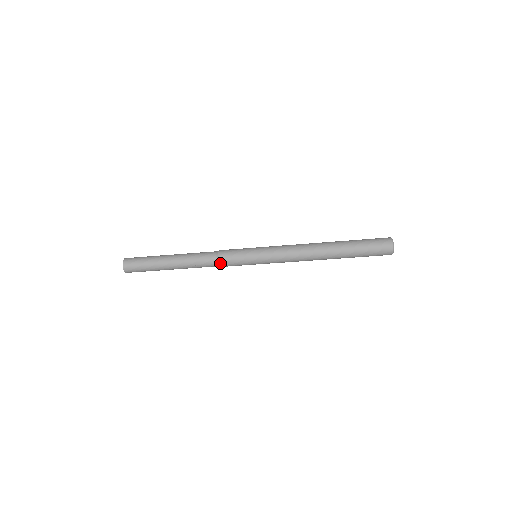
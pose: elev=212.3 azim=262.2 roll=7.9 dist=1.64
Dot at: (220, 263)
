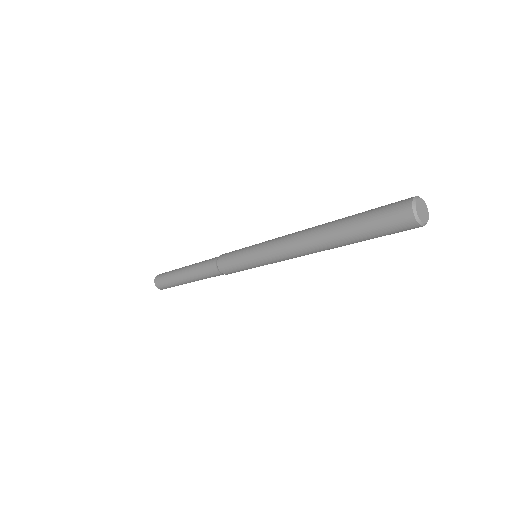
Dot at: (224, 273)
